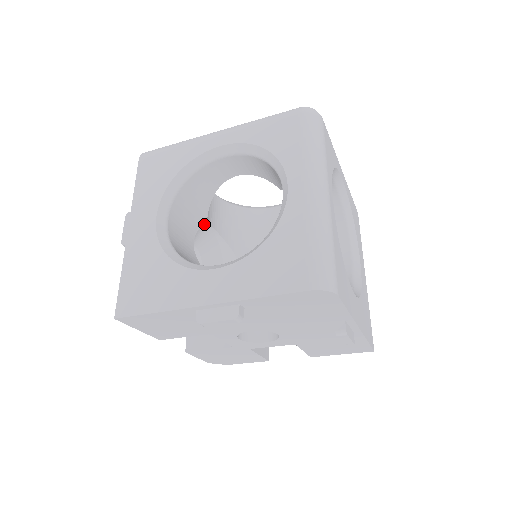
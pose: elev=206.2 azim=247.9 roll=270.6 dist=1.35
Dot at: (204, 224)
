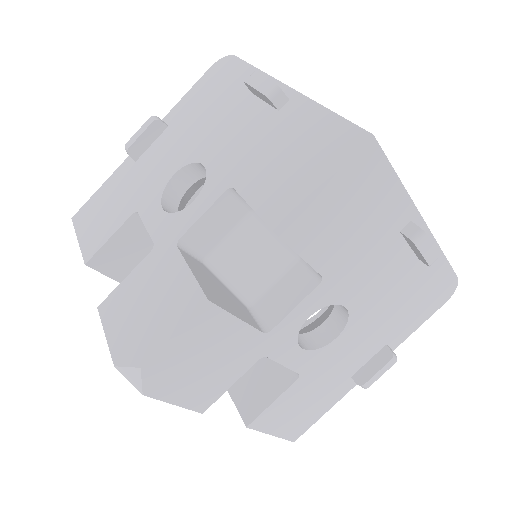
Dot at: occluded
